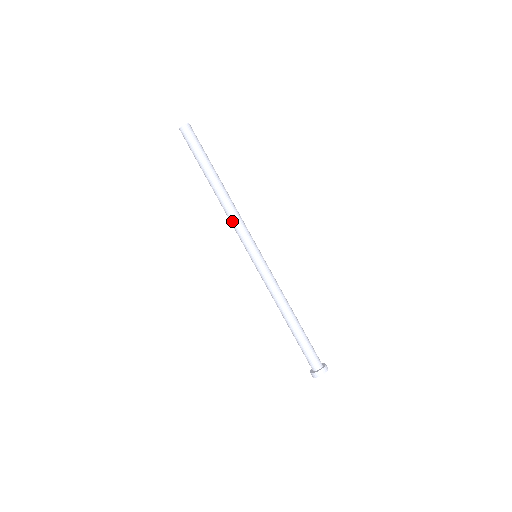
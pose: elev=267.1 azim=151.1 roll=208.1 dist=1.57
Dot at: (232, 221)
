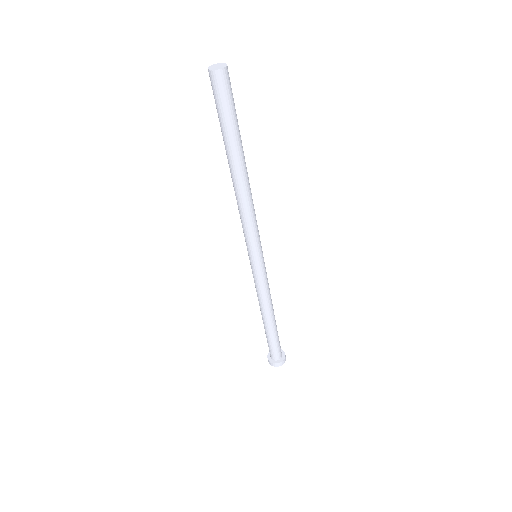
Dot at: (248, 217)
